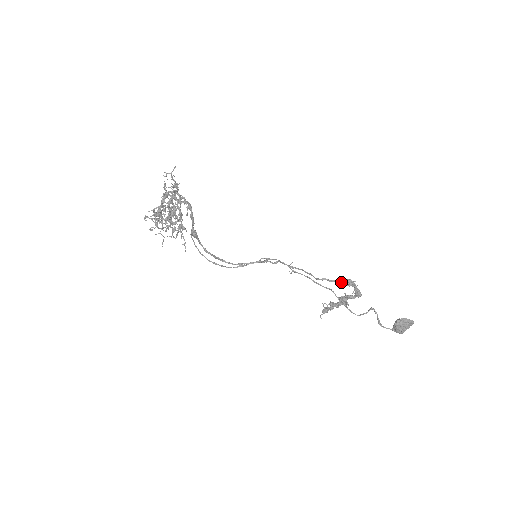
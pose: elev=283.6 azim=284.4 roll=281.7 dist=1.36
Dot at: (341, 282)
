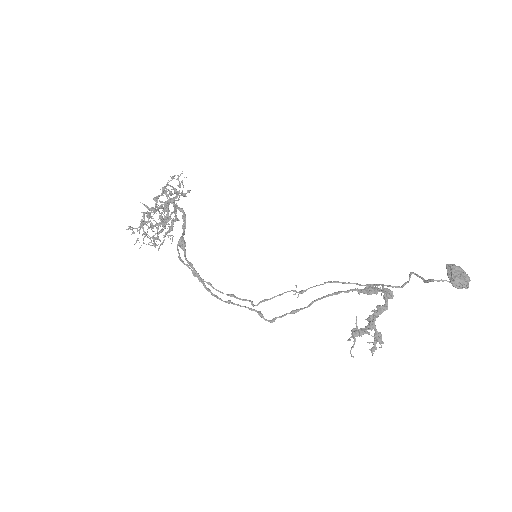
Dot at: (362, 290)
